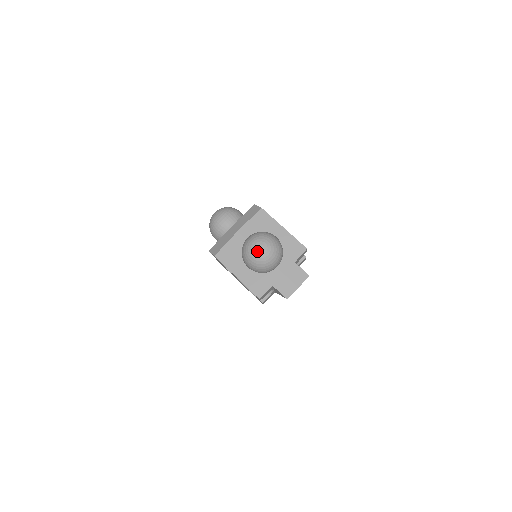
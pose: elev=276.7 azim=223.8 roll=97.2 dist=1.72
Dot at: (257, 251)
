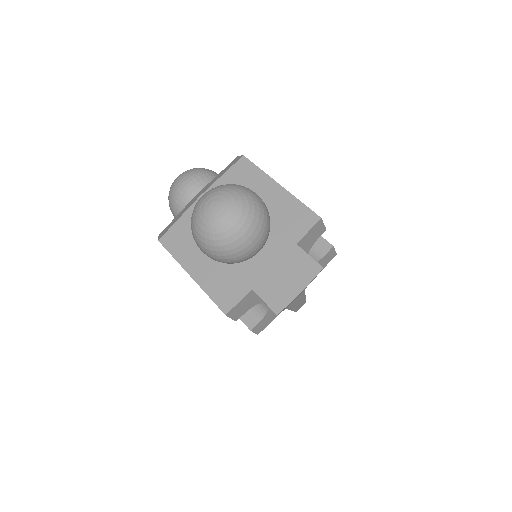
Dot at: (208, 213)
